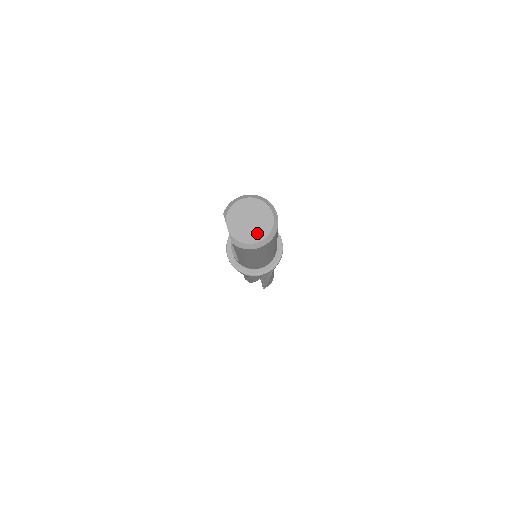
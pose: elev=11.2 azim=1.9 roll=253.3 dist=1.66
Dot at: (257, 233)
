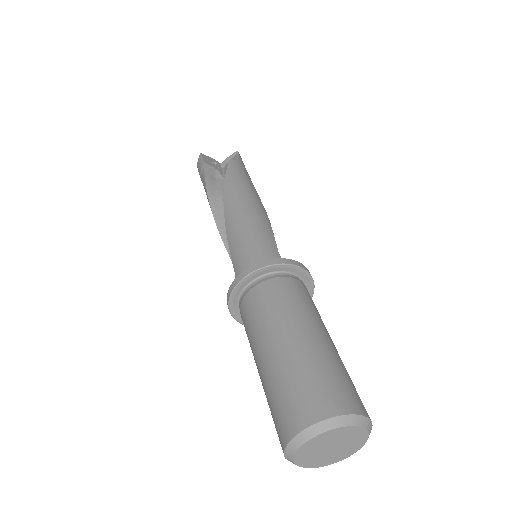
Dot at: (351, 448)
